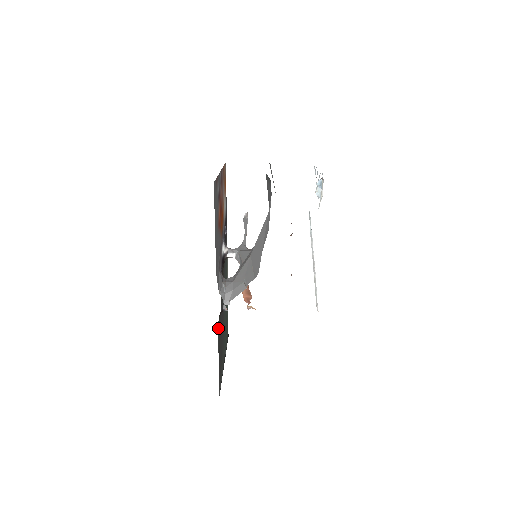
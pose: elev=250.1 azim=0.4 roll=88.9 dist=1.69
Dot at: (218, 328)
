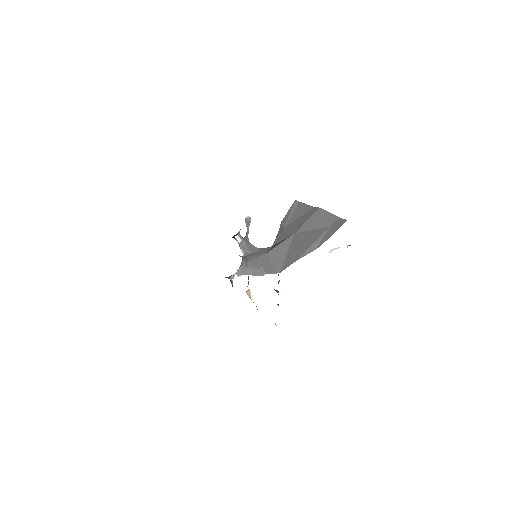
Dot at: occluded
